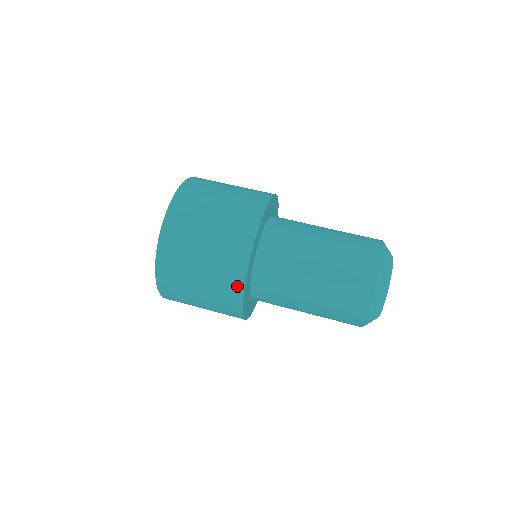
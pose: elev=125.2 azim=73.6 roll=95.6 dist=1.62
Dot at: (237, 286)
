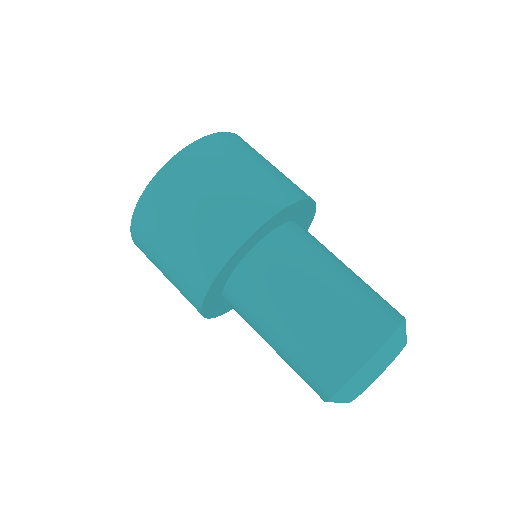
Dot at: occluded
